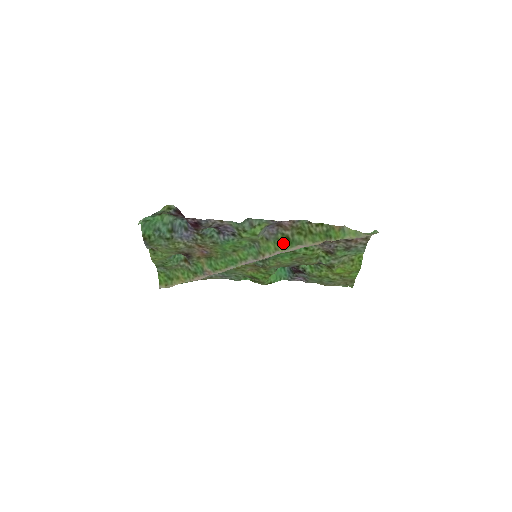
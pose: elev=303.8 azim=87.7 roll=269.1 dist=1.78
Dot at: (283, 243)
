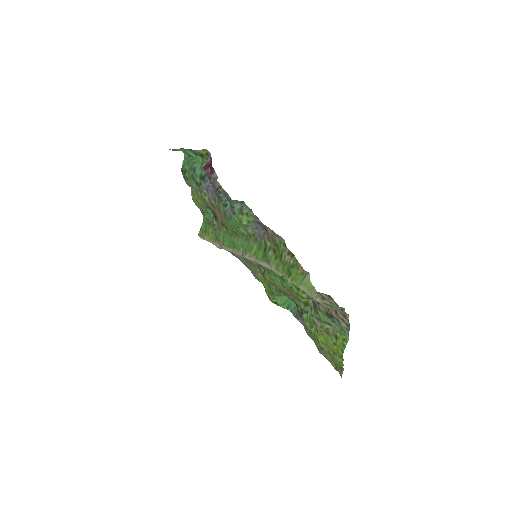
Dot at: (261, 252)
